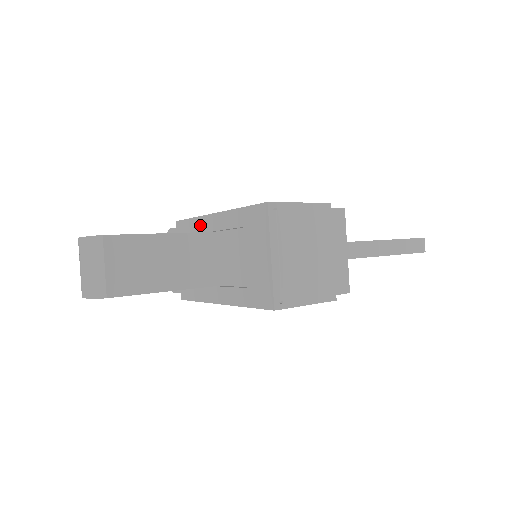
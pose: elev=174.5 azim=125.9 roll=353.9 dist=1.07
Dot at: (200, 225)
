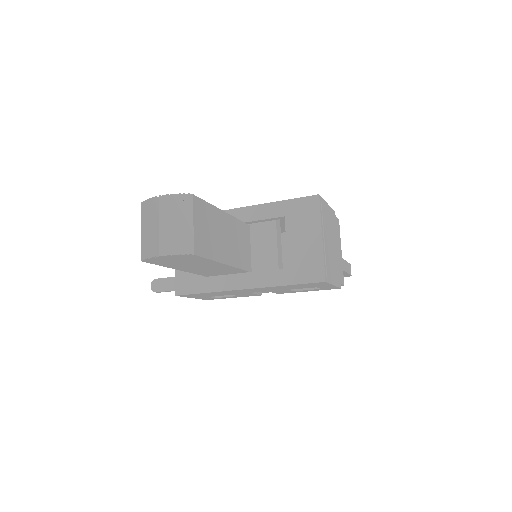
Dot at: occluded
